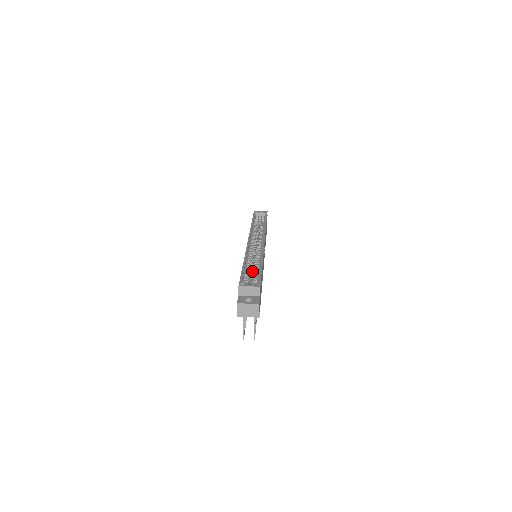
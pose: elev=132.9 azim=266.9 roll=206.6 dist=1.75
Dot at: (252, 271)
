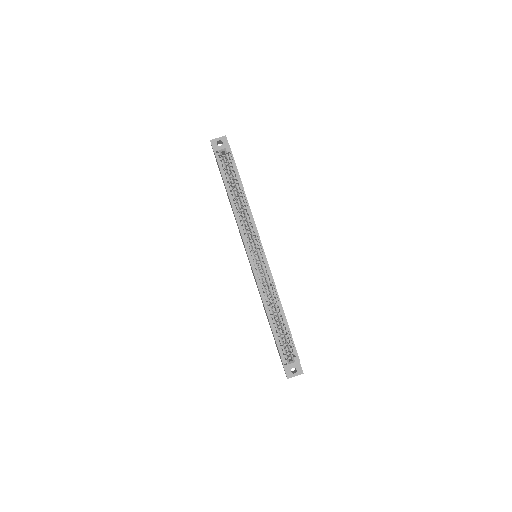
Dot at: (269, 300)
